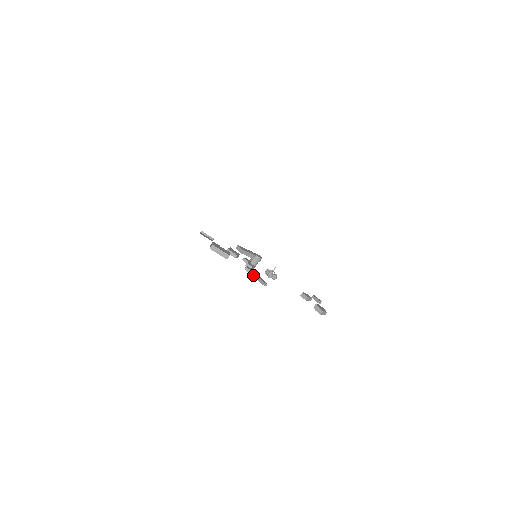
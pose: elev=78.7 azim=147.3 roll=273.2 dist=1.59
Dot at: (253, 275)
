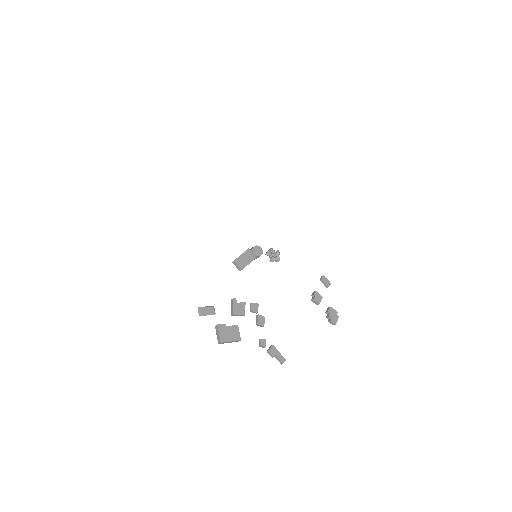
Dot at: (270, 355)
